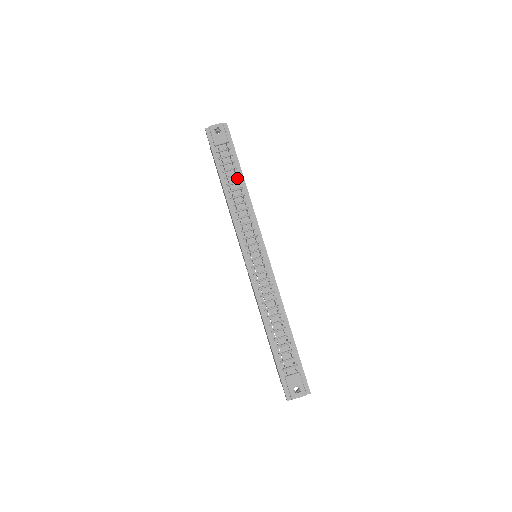
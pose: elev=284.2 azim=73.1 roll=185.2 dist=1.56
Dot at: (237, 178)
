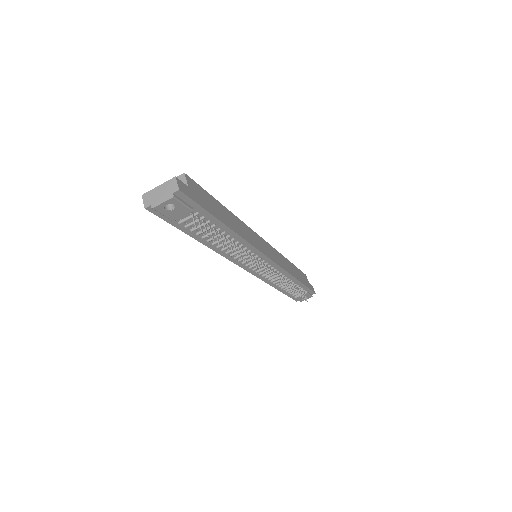
Dot at: (219, 231)
